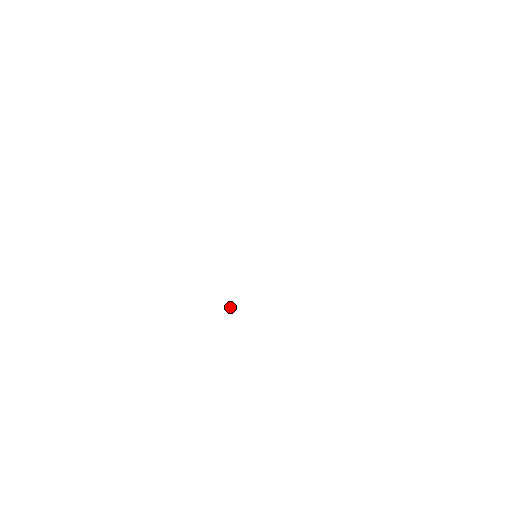
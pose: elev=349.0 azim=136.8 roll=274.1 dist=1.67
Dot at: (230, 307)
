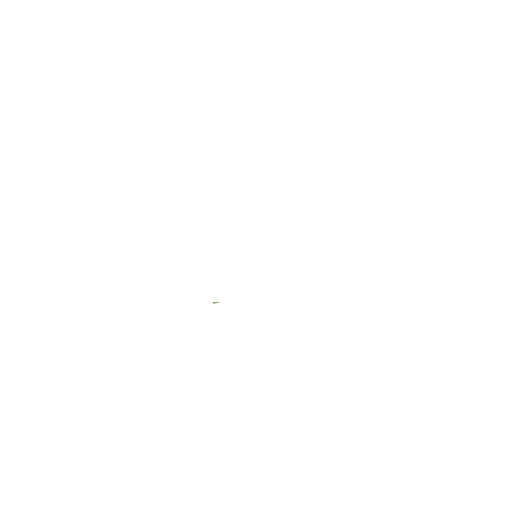
Dot at: (214, 303)
